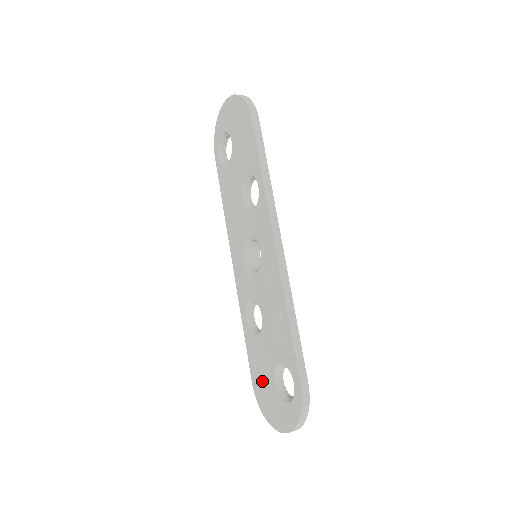
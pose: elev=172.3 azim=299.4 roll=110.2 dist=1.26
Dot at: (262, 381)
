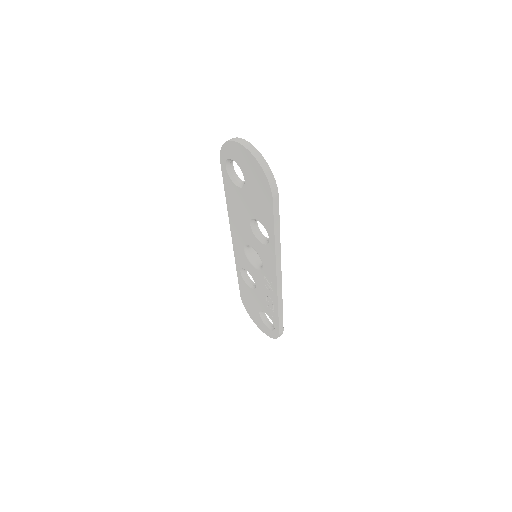
Dot at: (249, 304)
